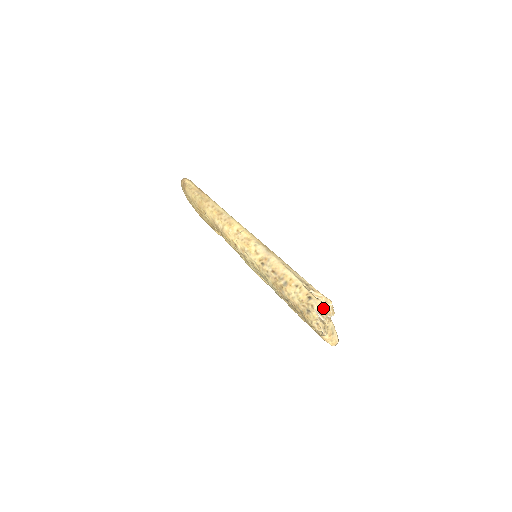
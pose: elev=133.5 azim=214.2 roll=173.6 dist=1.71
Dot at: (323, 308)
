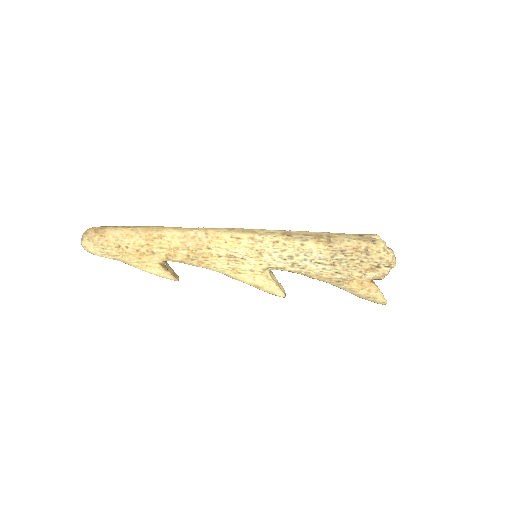
Dot at: (379, 237)
